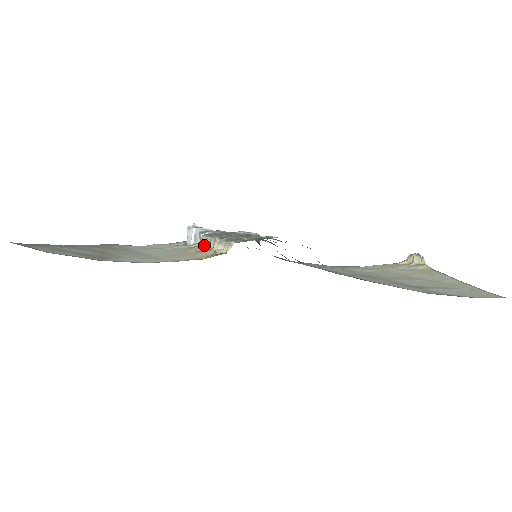
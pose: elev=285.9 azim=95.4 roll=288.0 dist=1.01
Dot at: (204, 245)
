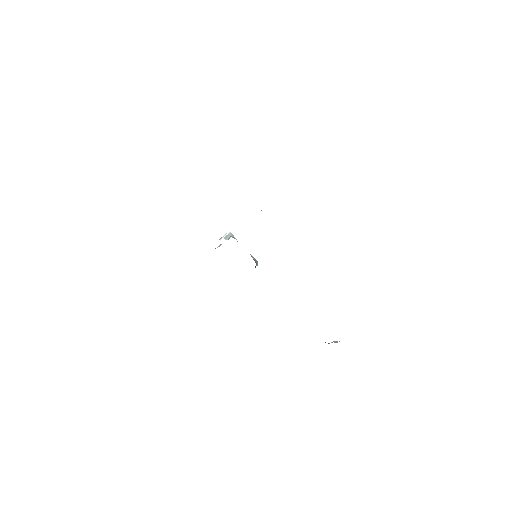
Dot at: occluded
